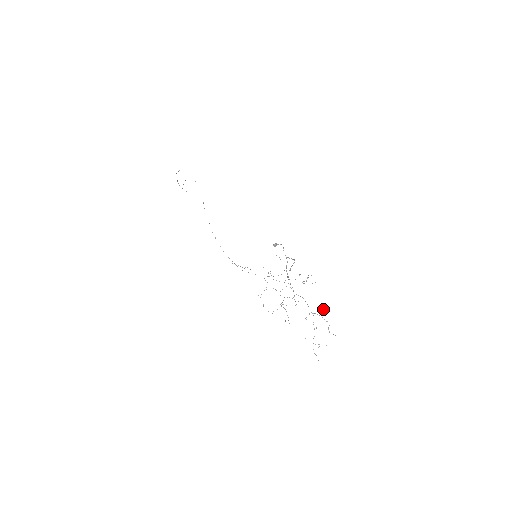
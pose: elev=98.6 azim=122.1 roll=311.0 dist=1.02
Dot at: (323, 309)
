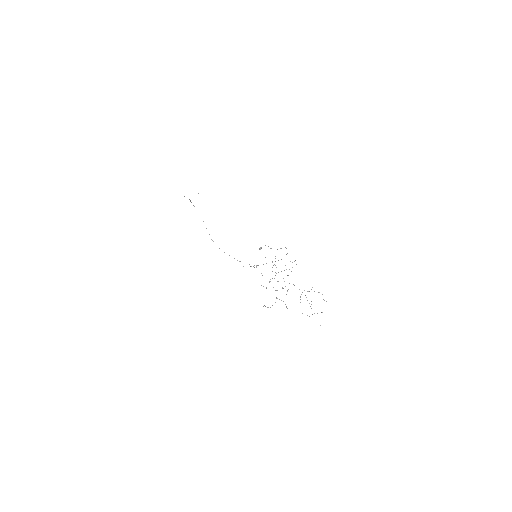
Dot at: occluded
